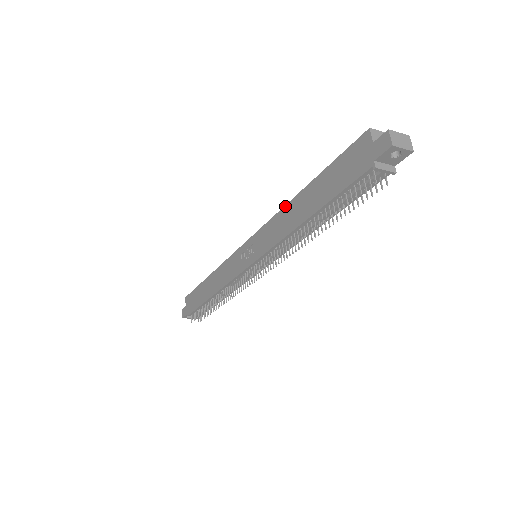
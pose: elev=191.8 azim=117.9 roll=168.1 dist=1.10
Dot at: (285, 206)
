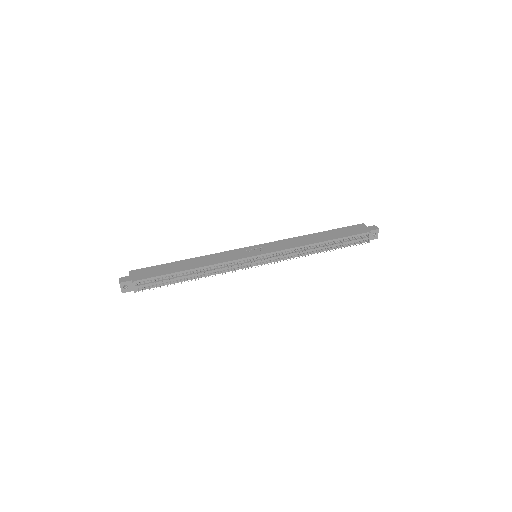
Dot at: (300, 236)
